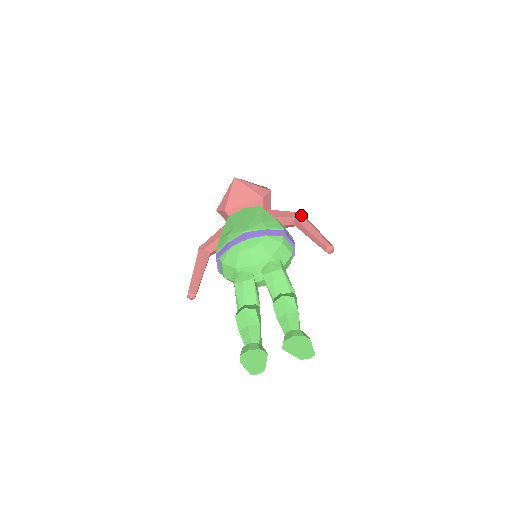
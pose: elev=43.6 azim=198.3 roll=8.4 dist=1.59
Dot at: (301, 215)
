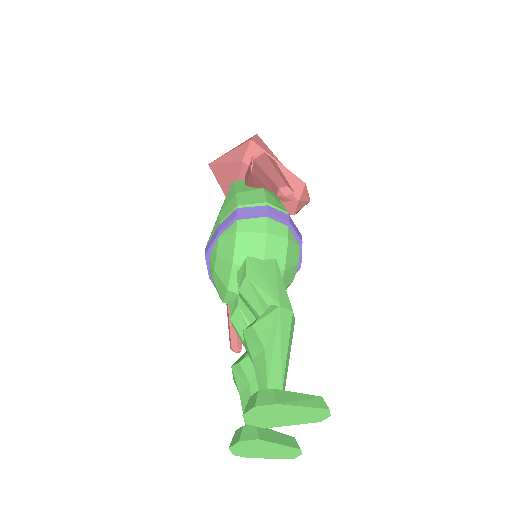
Dot at: (253, 161)
